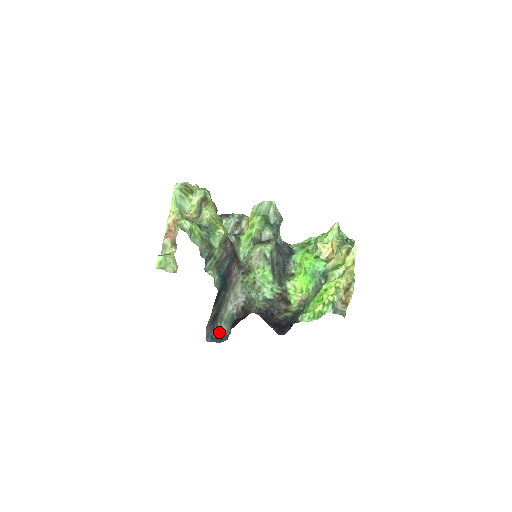
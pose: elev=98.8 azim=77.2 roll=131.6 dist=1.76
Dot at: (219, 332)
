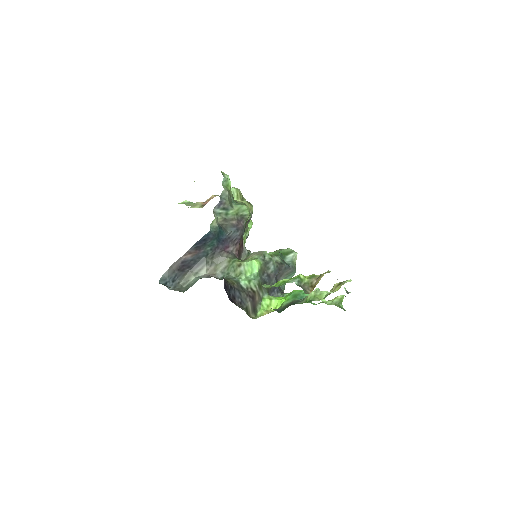
Dot at: (174, 289)
